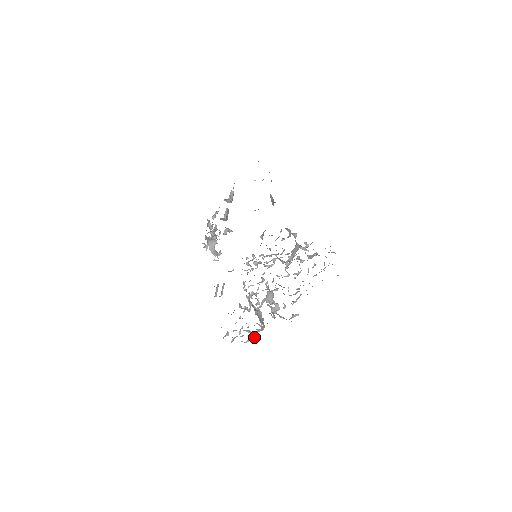
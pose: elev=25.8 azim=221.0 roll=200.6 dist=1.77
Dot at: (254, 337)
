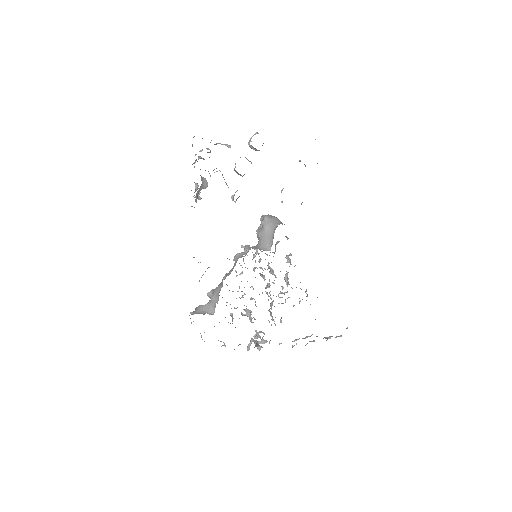
Dot at: occluded
